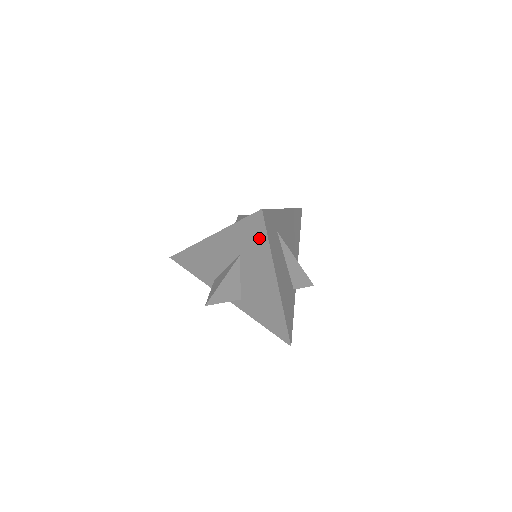
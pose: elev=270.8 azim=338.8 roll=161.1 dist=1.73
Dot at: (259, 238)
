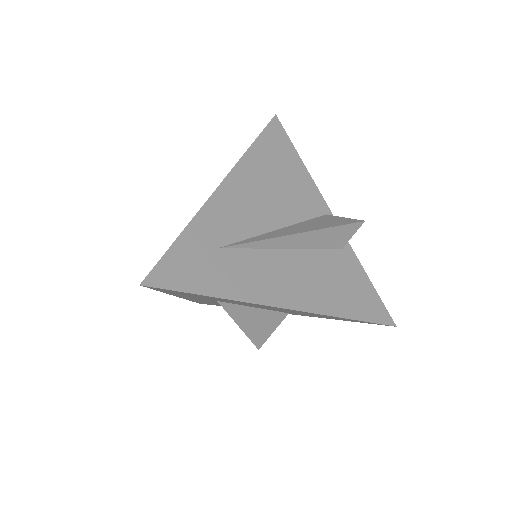
Dot at: (194, 295)
